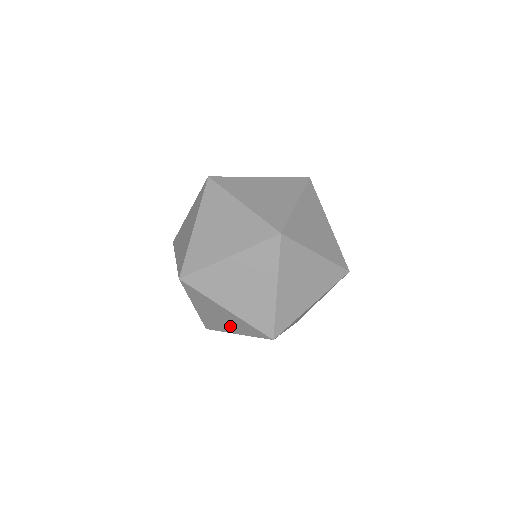
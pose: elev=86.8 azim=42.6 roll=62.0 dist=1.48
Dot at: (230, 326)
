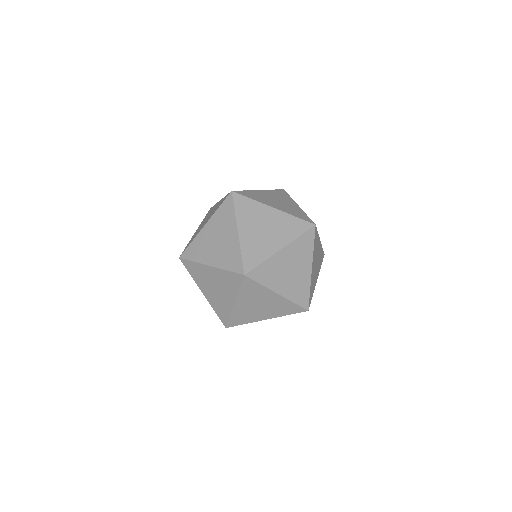
Dot at: (265, 313)
